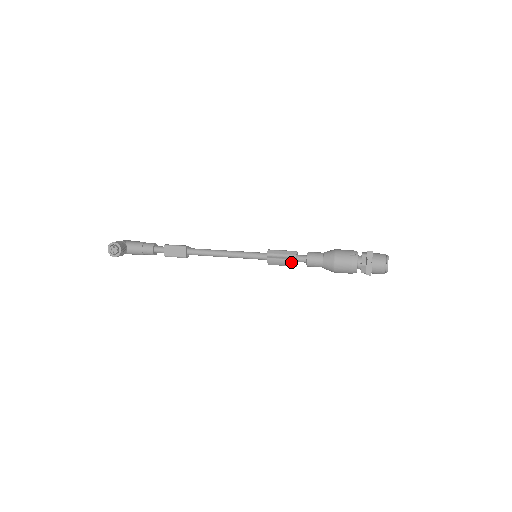
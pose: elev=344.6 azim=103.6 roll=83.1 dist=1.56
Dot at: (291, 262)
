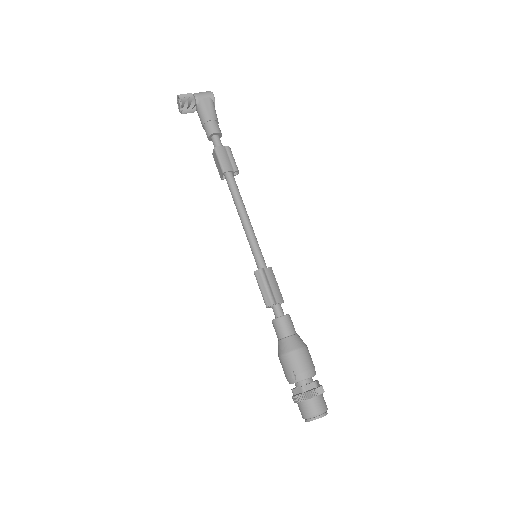
Dot at: occluded
